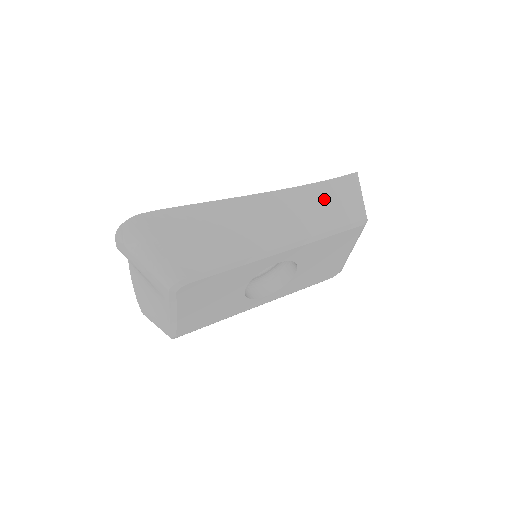
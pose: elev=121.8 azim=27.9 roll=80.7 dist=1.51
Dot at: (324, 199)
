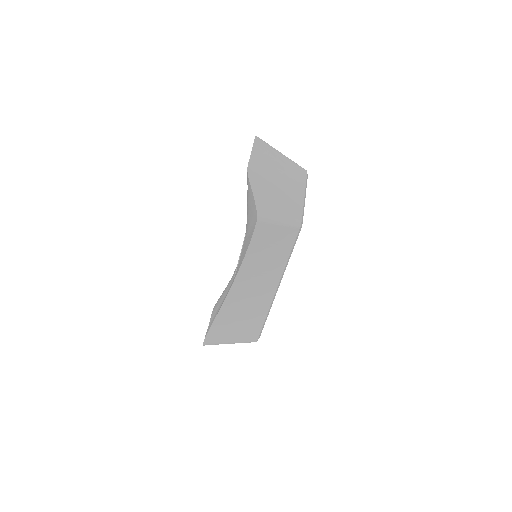
Dot at: (262, 255)
